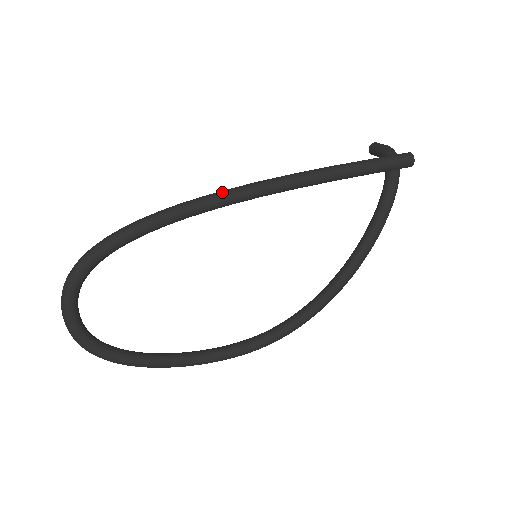
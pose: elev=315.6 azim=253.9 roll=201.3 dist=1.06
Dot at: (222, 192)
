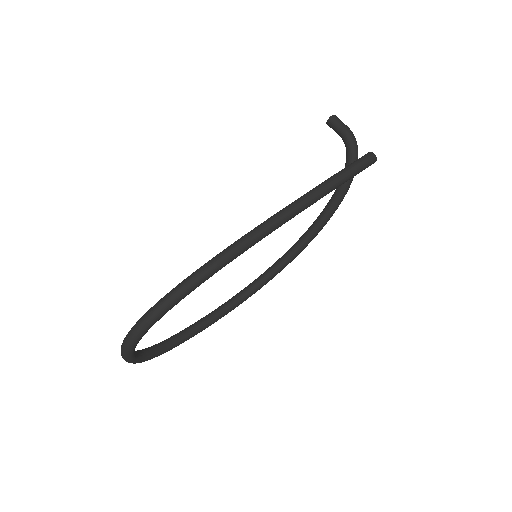
Dot at: (247, 241)
